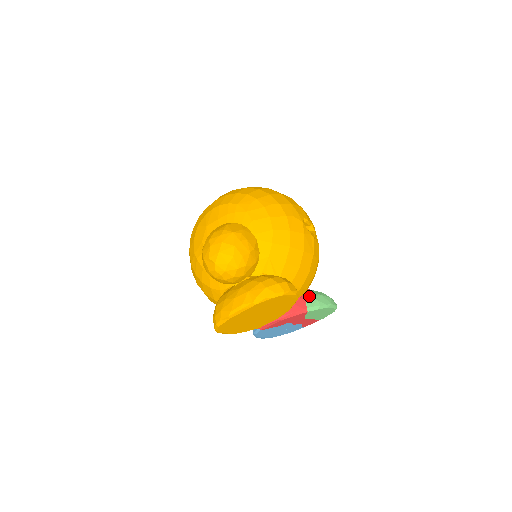
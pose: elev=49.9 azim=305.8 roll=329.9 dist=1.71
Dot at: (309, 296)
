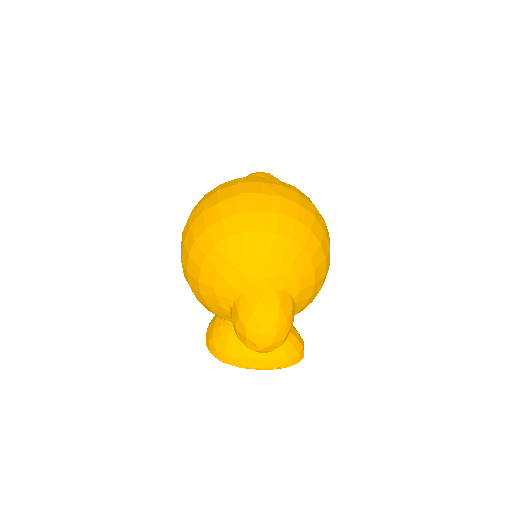
Dot at: occluded
